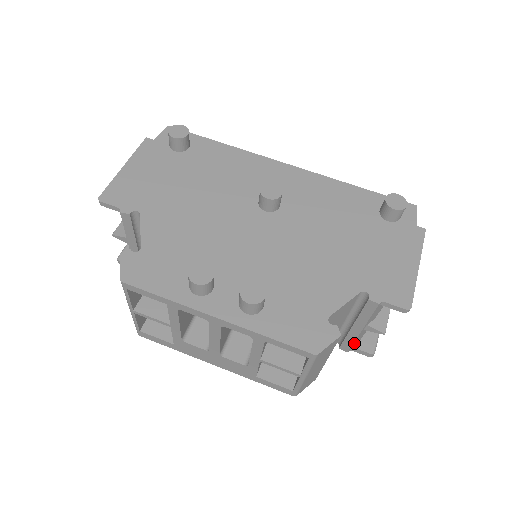
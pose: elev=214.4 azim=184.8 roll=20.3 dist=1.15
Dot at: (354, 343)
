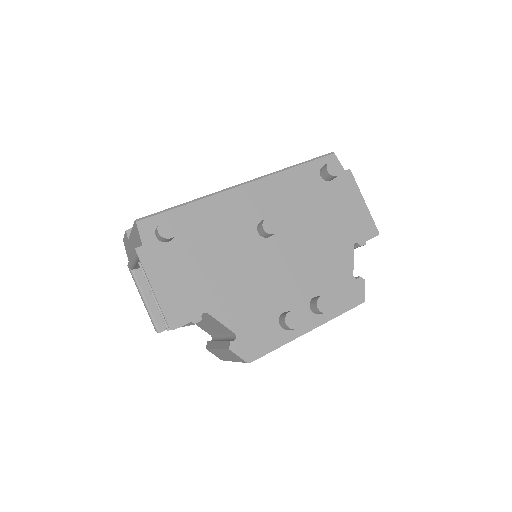
Dot at: occluded
